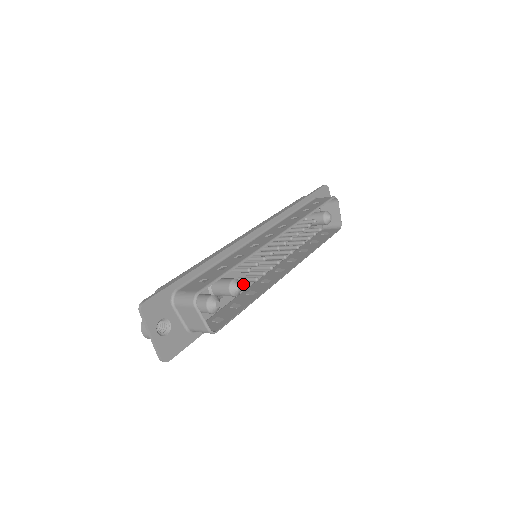
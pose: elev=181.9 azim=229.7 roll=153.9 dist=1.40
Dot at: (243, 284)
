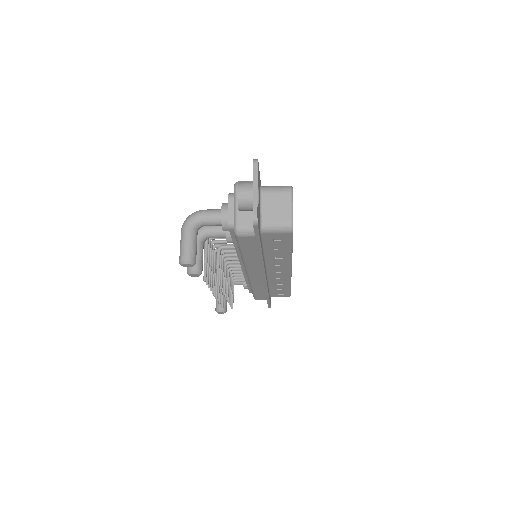
Dot at: occluded
